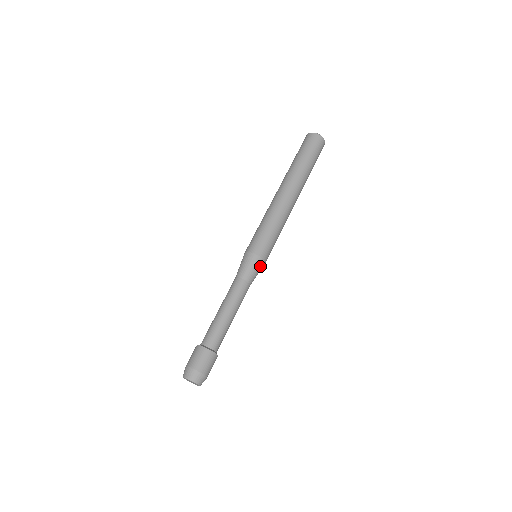
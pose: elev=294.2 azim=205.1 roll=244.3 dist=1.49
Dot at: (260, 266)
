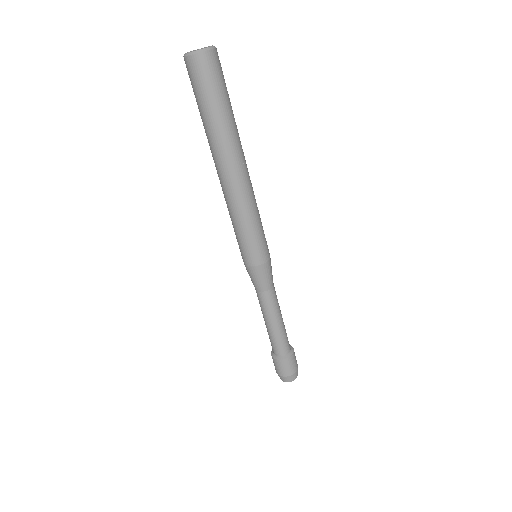
Dot at: (262, 271)
